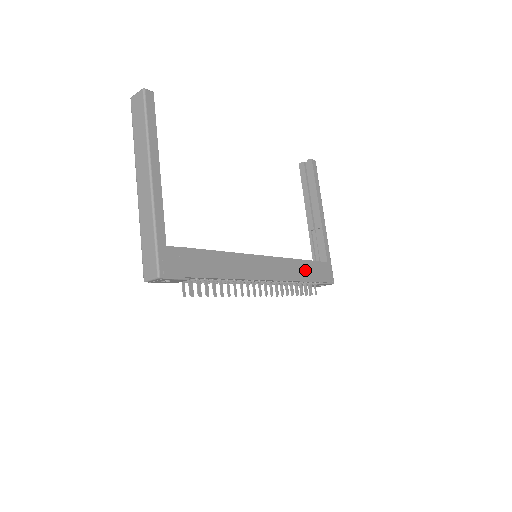
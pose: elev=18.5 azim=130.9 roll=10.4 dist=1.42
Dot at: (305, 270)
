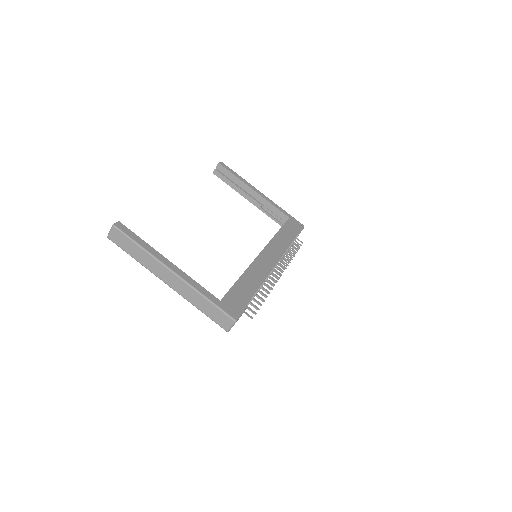
Dot at: (285, 236)
